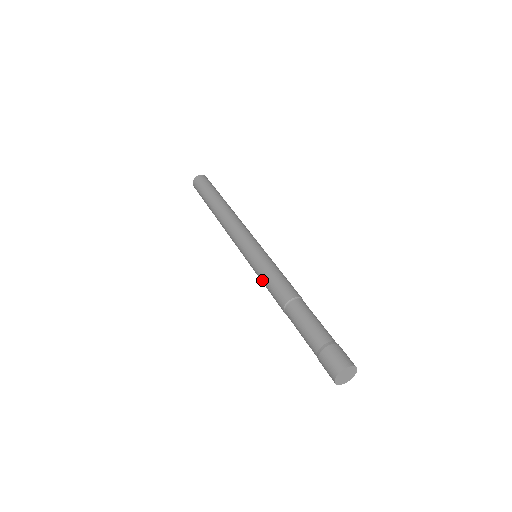
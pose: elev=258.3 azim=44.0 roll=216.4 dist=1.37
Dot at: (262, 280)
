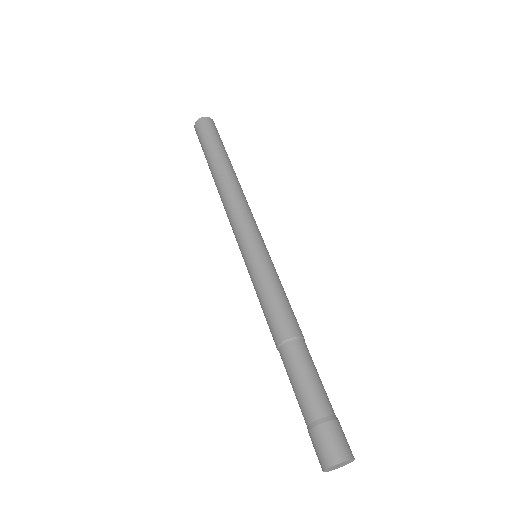
Dot at: (261, 291)
